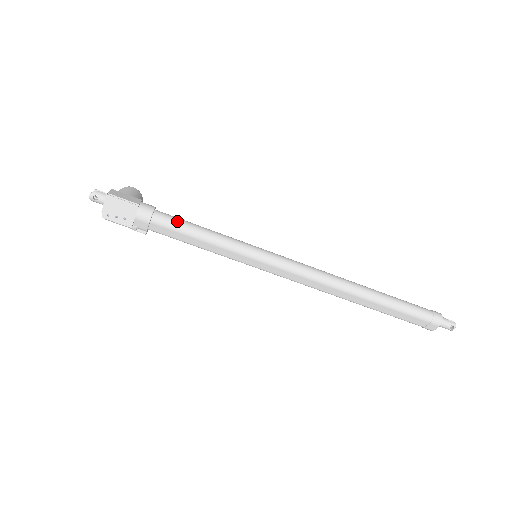
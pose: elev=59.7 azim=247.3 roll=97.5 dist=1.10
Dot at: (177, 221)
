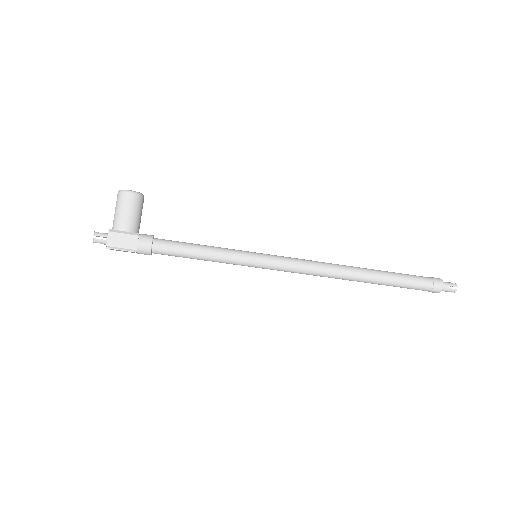
Dot at: (175, 253)
